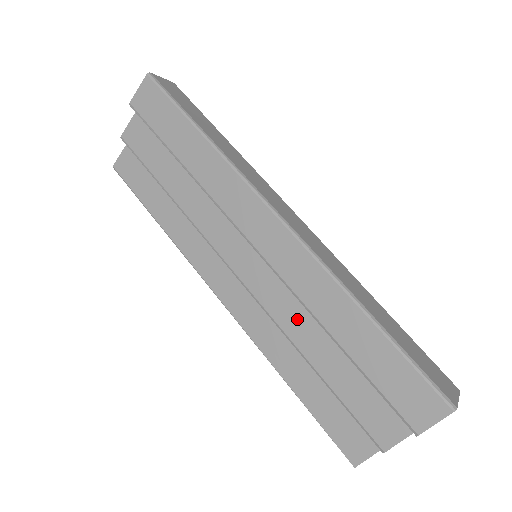
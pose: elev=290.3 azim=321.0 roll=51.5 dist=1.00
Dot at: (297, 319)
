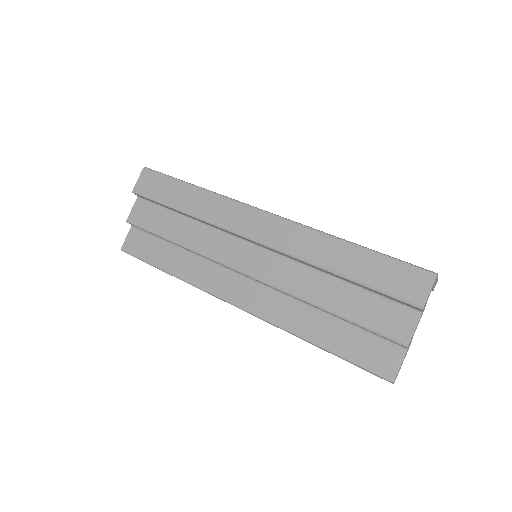
Dot at: (303, 280)
